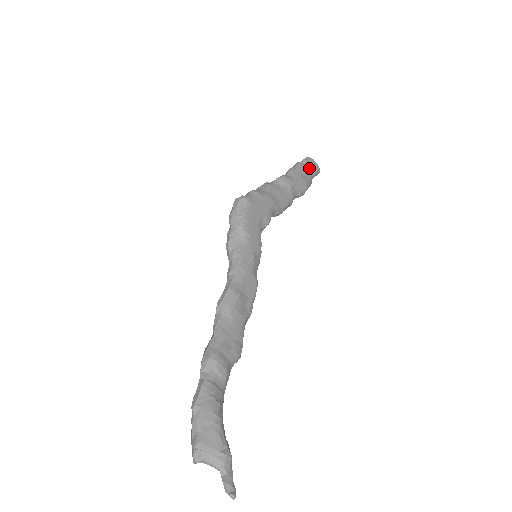
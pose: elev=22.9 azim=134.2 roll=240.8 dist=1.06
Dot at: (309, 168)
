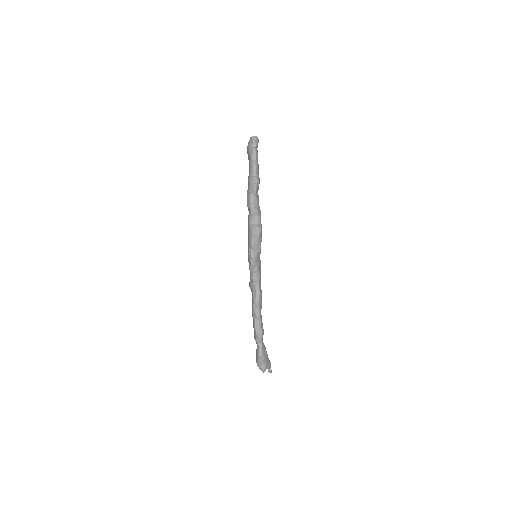
Dot at: occluded
